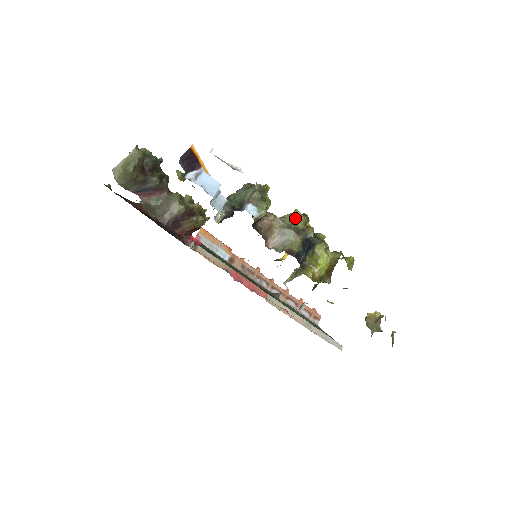
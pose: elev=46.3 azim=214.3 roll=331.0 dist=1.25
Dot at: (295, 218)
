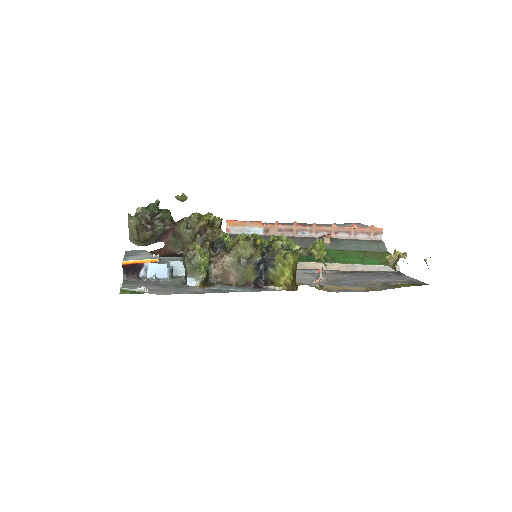
Dot at: (241, 248)
